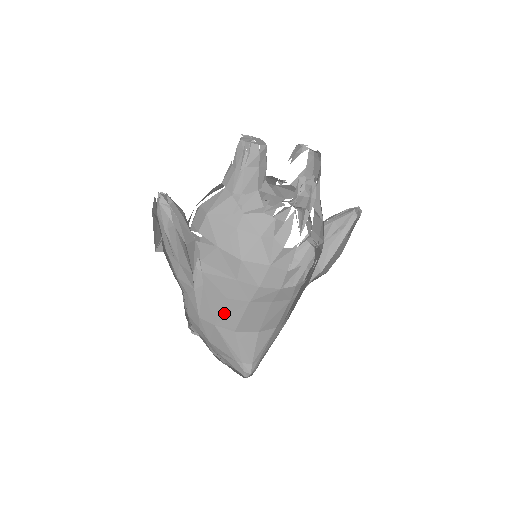
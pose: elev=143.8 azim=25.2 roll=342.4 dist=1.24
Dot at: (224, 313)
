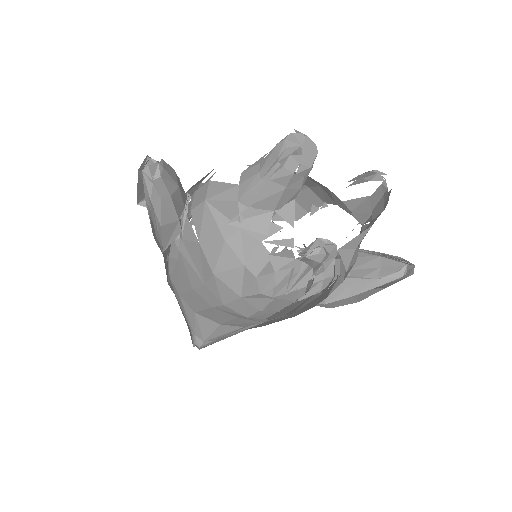
Dot at: (188, 295)
